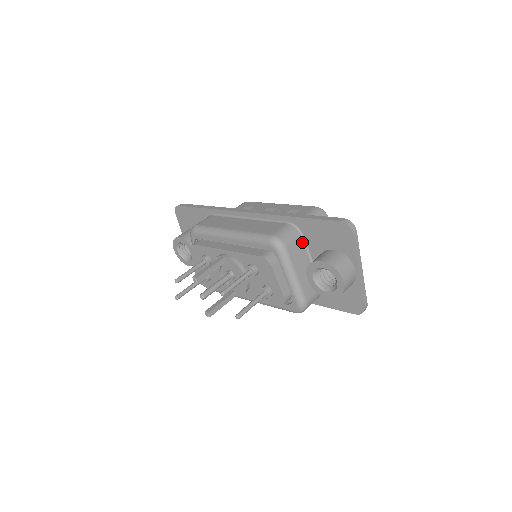
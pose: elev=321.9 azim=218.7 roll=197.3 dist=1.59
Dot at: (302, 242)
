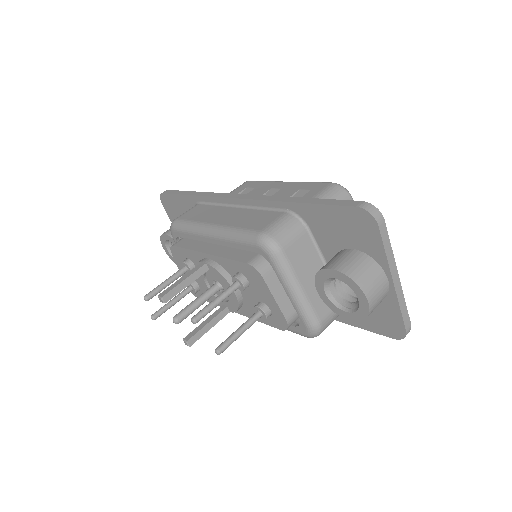
Dot at: (308, 238)
